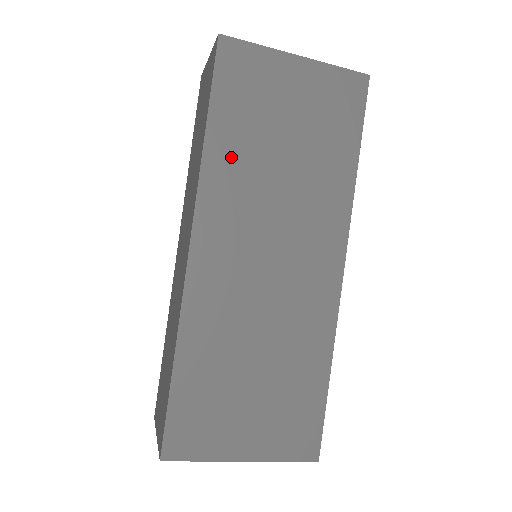
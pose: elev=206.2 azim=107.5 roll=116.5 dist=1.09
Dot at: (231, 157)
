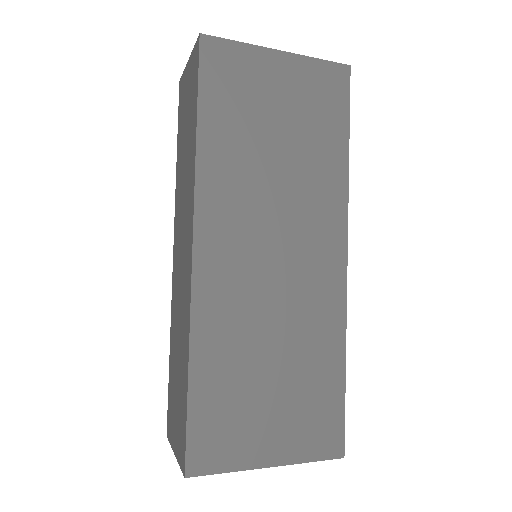
Dot at: (225, 156)
